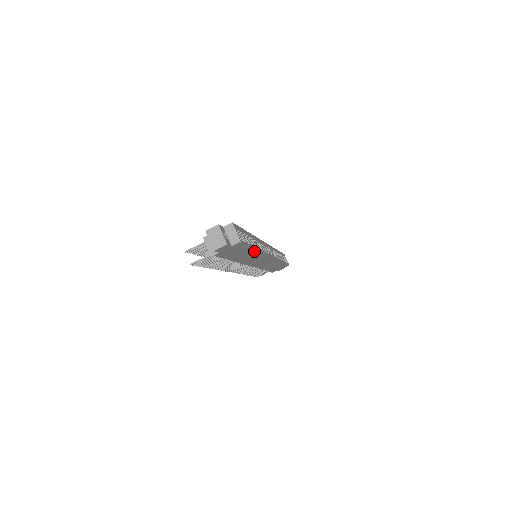
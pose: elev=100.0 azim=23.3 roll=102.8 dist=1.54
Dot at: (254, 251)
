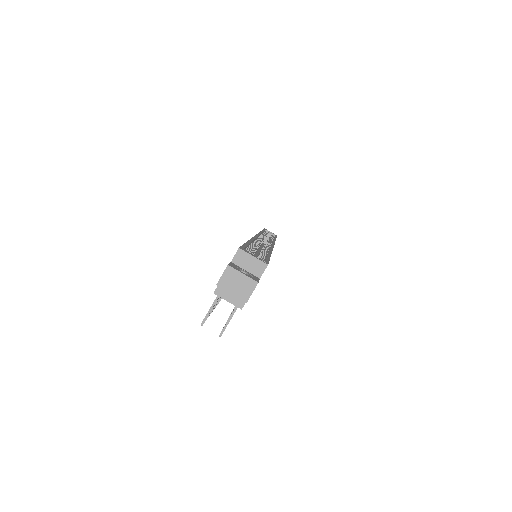
Dot at: occluded
